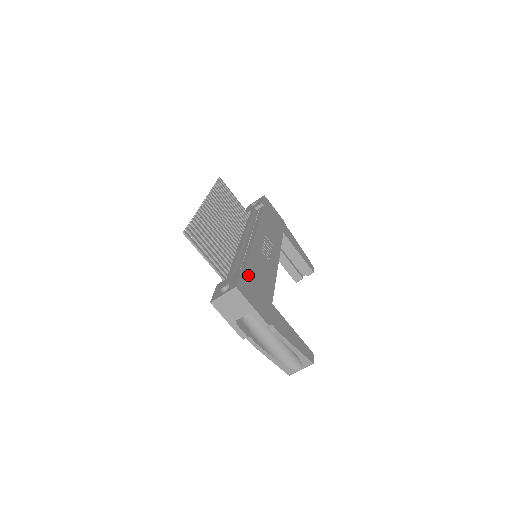
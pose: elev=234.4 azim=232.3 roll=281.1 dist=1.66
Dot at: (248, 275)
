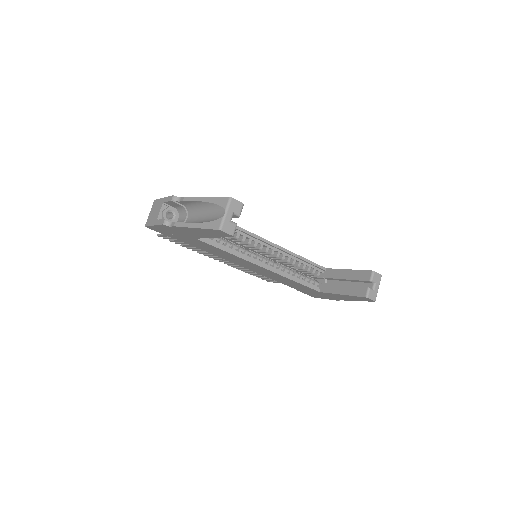
Dot at: occluded
